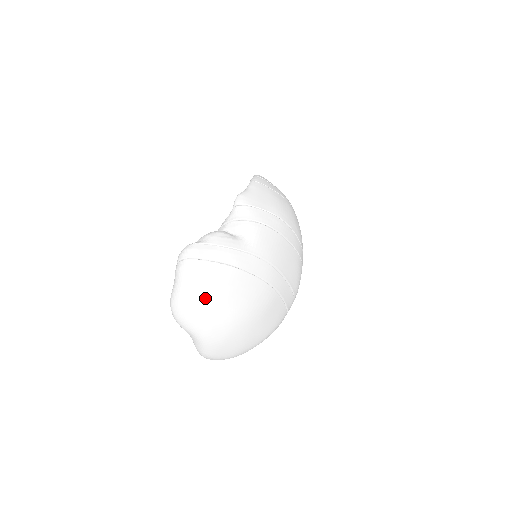
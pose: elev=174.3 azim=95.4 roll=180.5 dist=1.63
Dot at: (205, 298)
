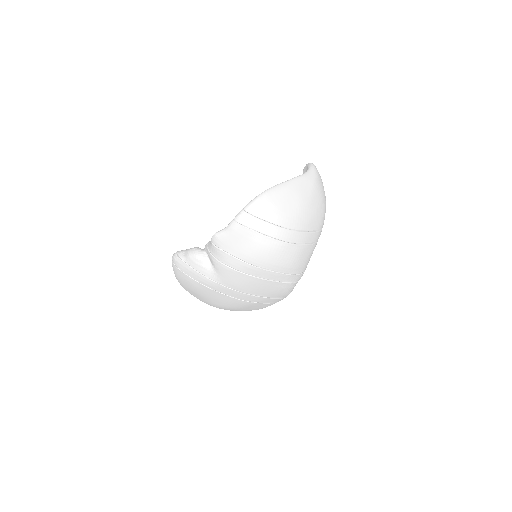
Dot at: (190, 290)
